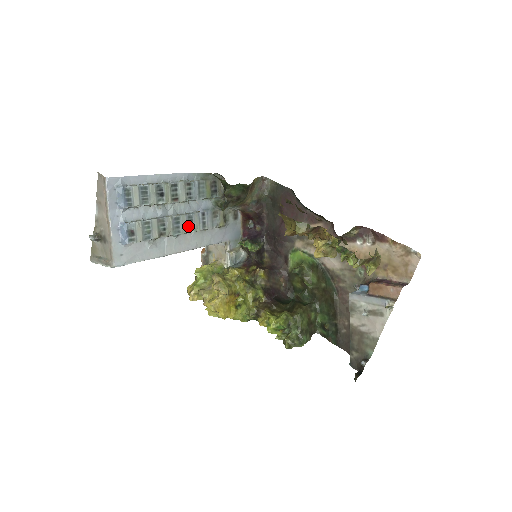
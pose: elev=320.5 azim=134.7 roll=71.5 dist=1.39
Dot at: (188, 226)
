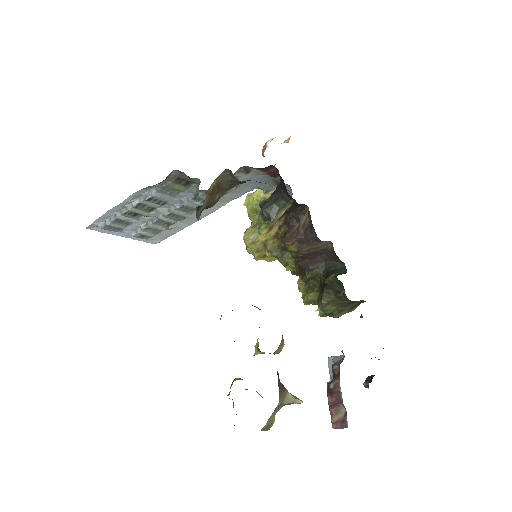
Dot at: (188, 211)
